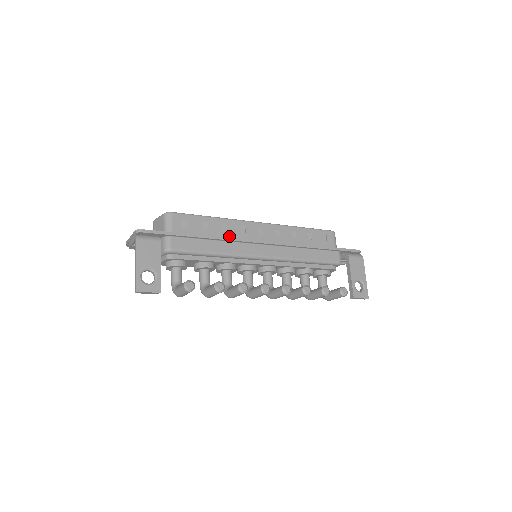
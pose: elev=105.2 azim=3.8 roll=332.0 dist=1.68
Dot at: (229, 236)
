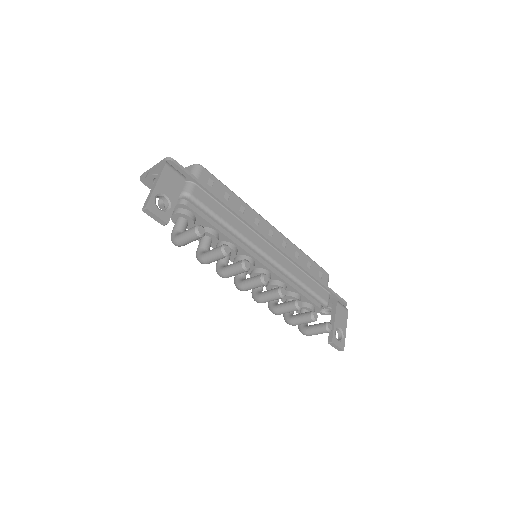
Dot at: occluded
